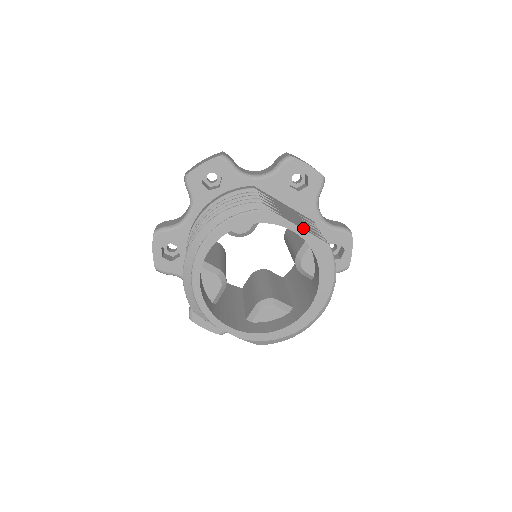
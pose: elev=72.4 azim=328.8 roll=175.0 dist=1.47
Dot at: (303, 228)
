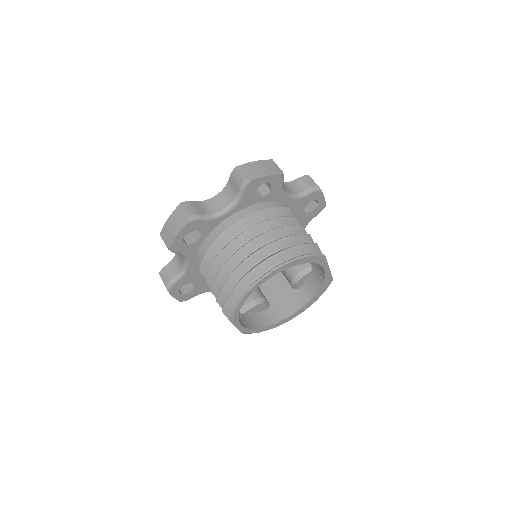
Dot at: occluded
